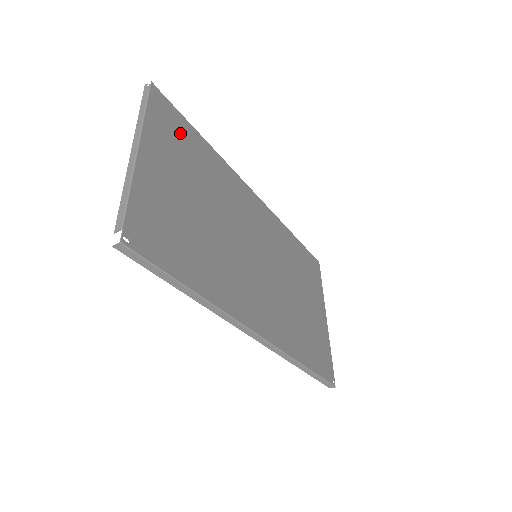
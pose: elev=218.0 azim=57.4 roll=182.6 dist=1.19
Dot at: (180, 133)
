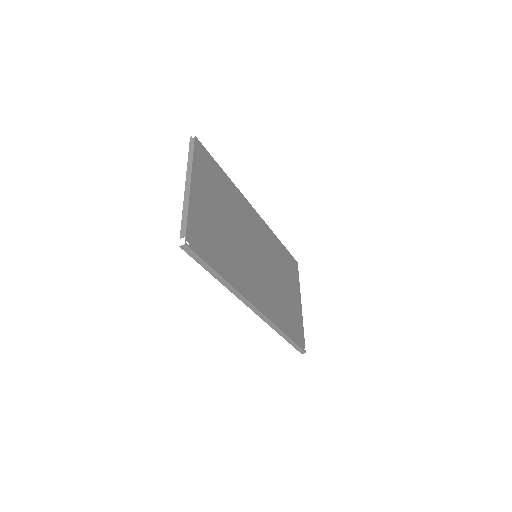
Dot at: (211, 170)
